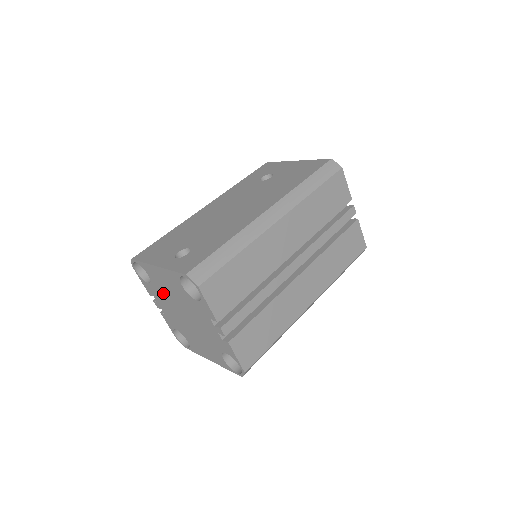
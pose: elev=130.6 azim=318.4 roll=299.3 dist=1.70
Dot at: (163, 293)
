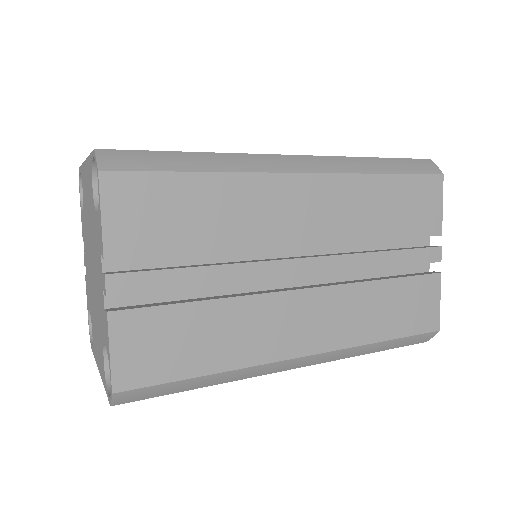
Dot at: (86, 225)
